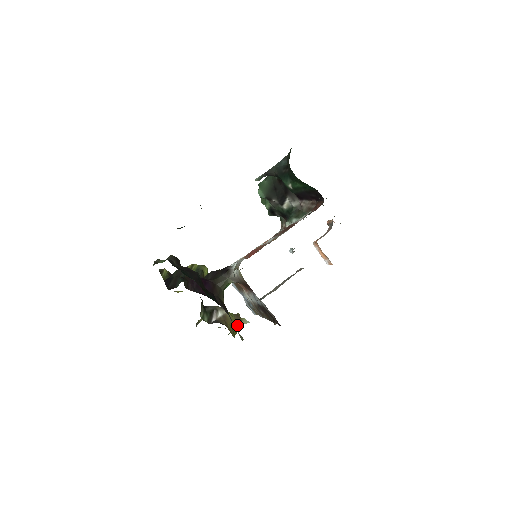
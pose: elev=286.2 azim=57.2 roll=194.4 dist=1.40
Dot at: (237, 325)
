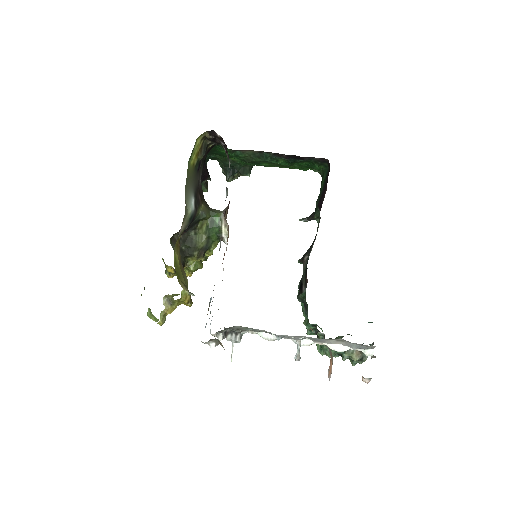
Dot at: (183, 283)
